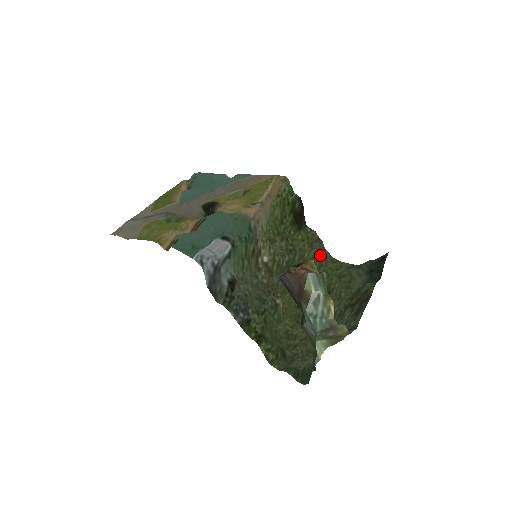
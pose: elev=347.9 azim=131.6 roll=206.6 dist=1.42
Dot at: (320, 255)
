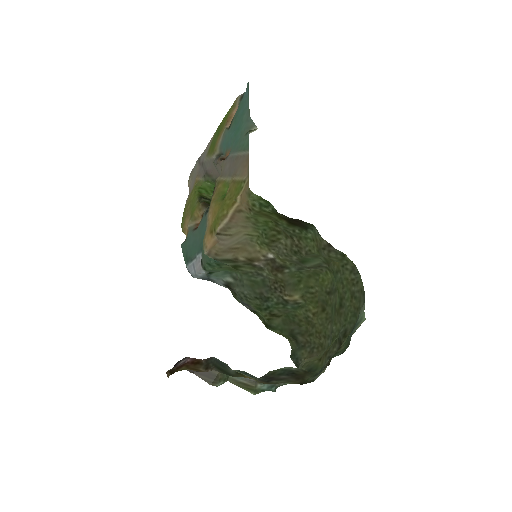
Dot at: (336, 260)
